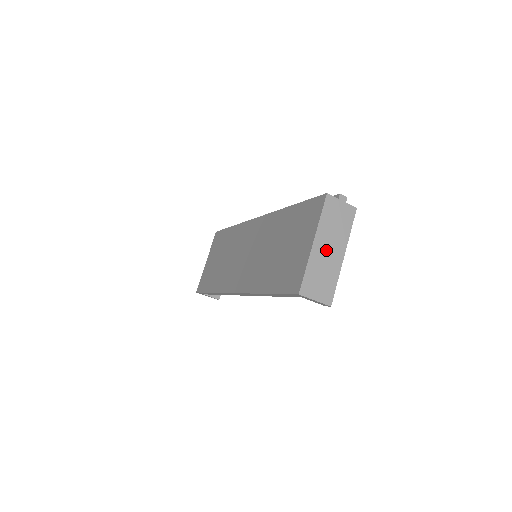
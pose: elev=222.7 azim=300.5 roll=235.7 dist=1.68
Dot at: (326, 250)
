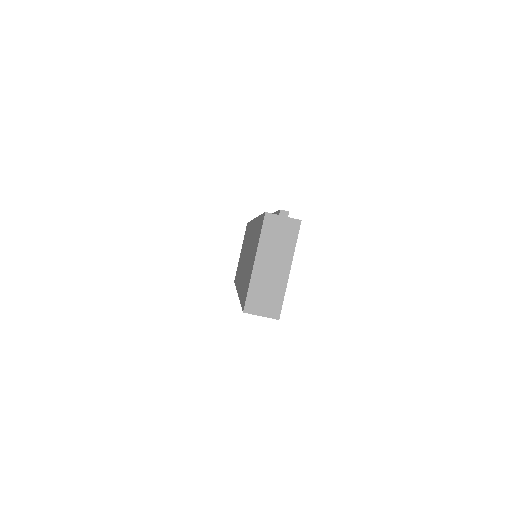
Dot at: (269, 267)
